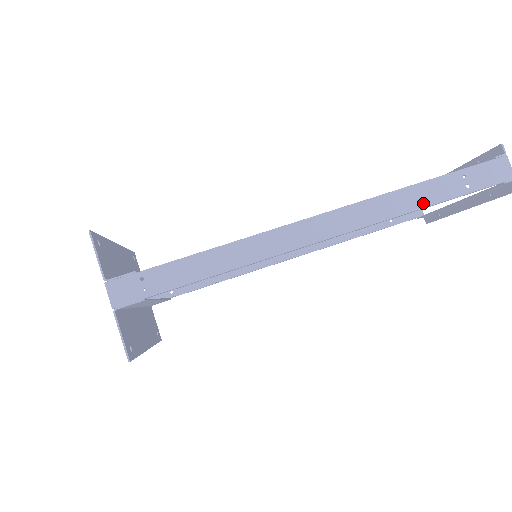
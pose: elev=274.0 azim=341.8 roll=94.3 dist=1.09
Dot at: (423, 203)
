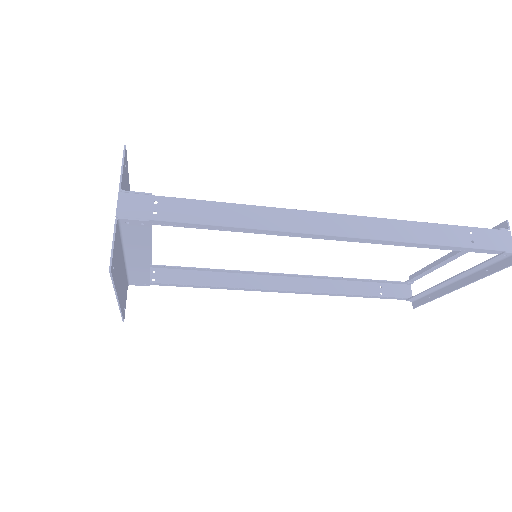
Dot at: (431, 240)
